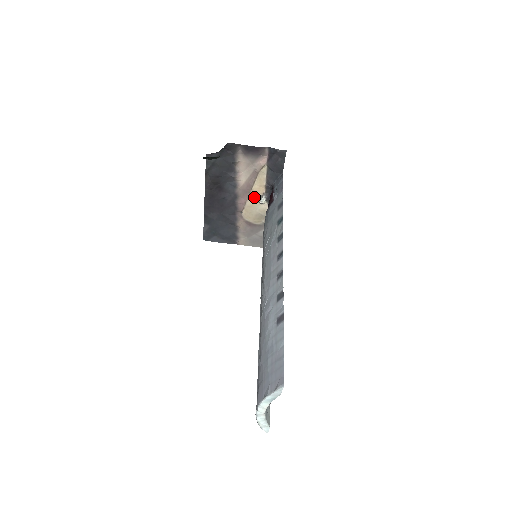
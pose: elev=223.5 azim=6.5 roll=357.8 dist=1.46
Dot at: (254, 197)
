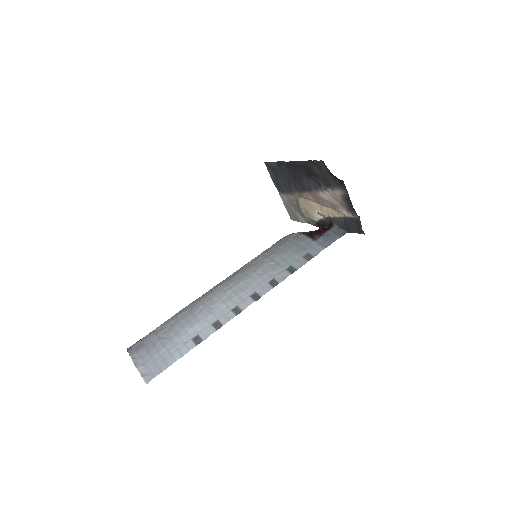
Dot at: (318, 207)
